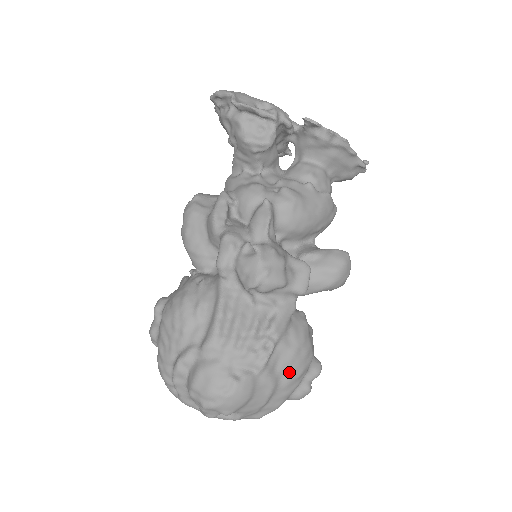
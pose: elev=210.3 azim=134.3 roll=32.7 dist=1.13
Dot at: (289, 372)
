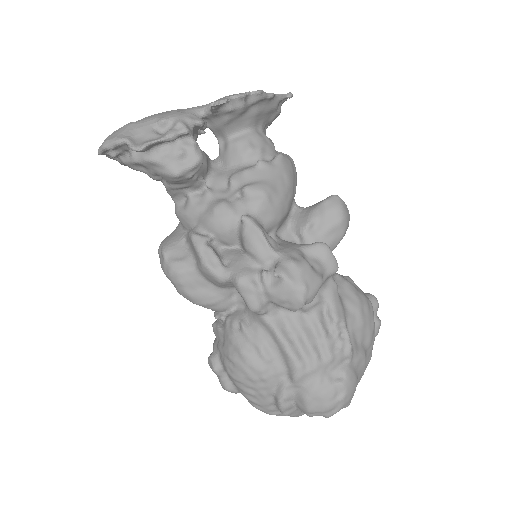
Dot at: (367, 333)
